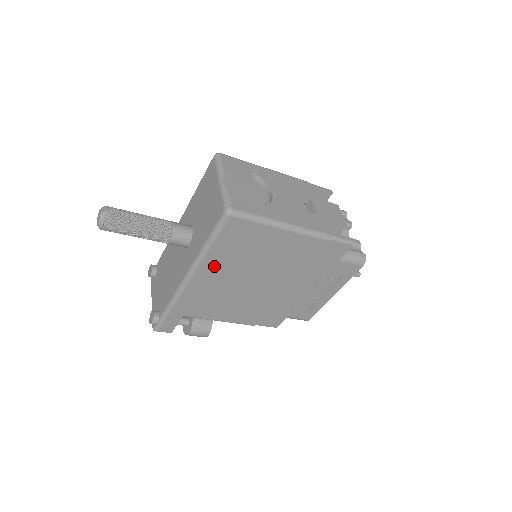
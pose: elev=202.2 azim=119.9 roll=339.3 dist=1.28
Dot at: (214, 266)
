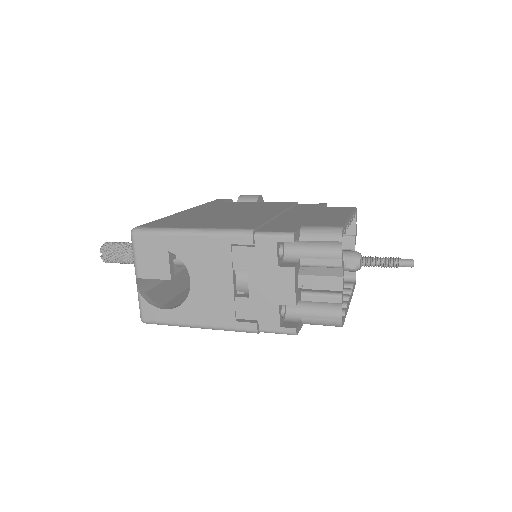
Dot at: occluded
